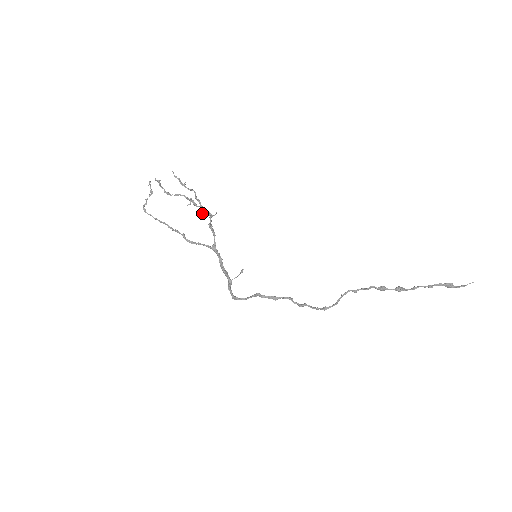
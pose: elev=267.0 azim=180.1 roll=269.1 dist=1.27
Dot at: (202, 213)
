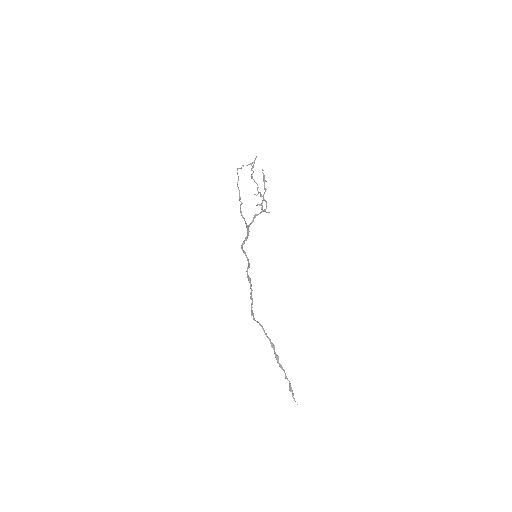
Dot at: (259, 205)
